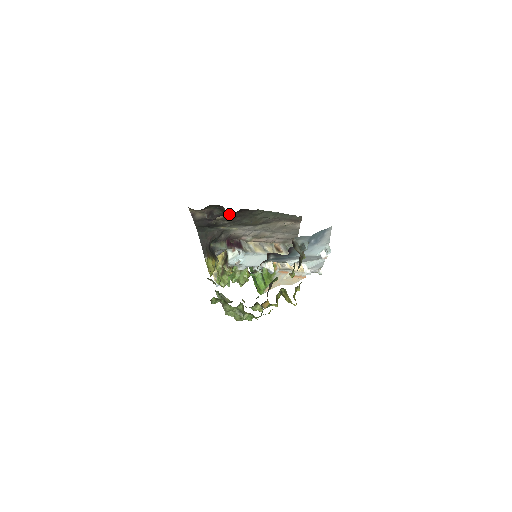
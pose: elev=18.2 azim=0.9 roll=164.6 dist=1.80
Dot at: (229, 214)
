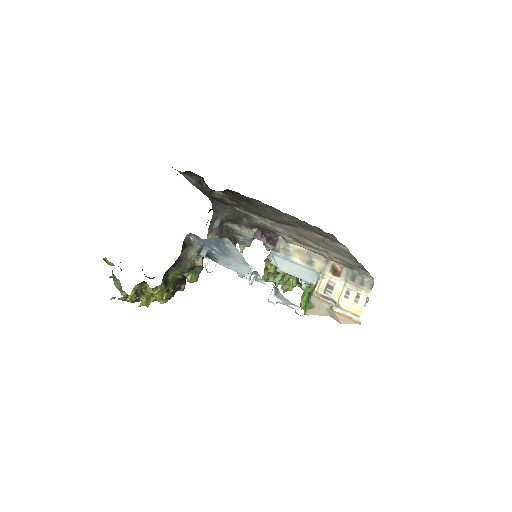
Dot at: (226, 192)
